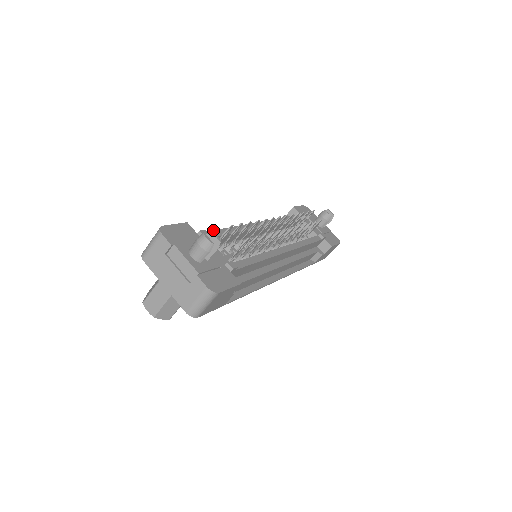
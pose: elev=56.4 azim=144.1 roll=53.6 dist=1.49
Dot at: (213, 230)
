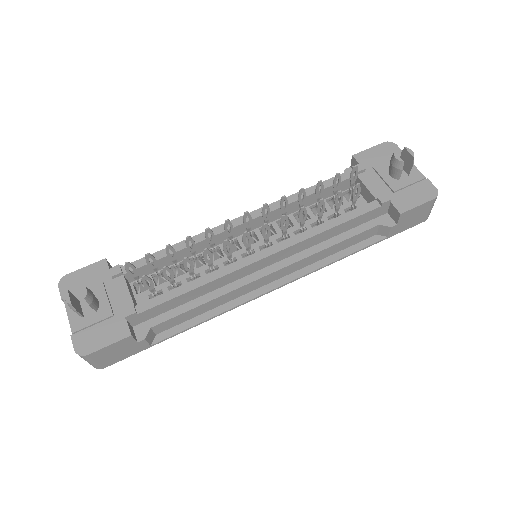
Dot at: occluded
